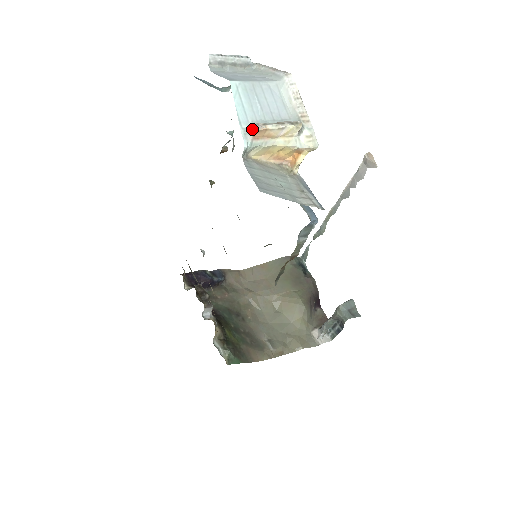
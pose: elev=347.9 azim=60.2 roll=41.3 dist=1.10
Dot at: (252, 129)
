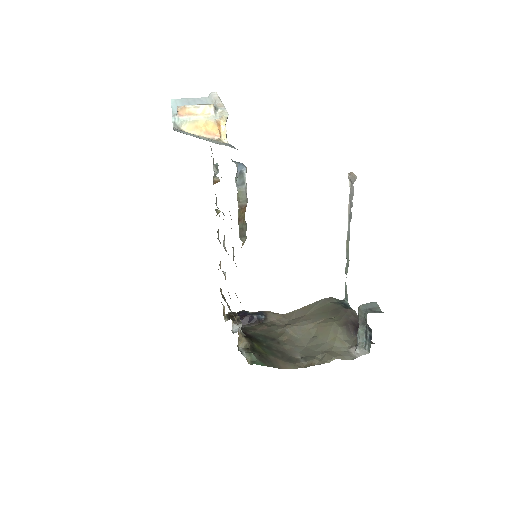
Dot at: (177, 110)
